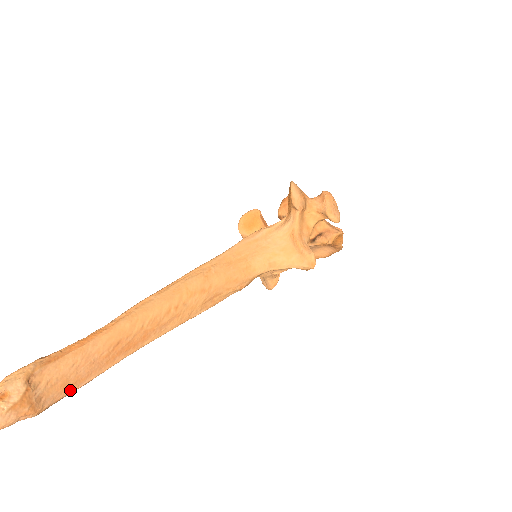
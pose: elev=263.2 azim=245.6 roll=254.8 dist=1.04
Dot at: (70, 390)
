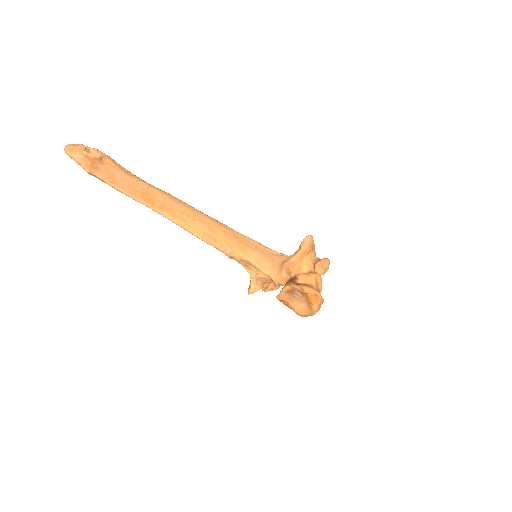
Dot at: (110, 182)
